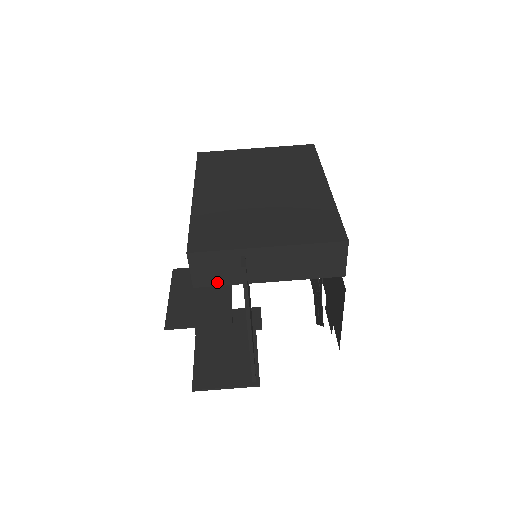
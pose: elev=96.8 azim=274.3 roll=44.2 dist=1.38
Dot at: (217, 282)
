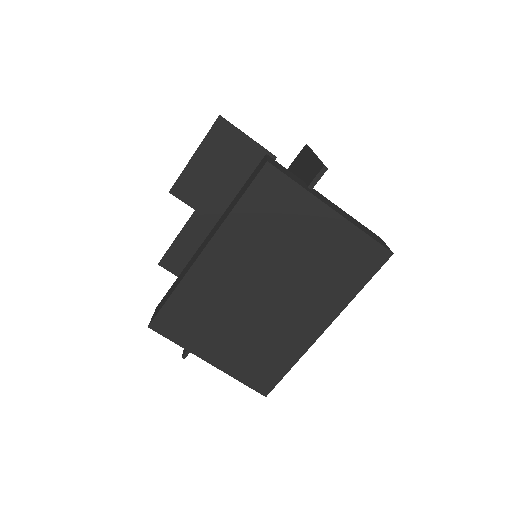
Dot at: occluded
